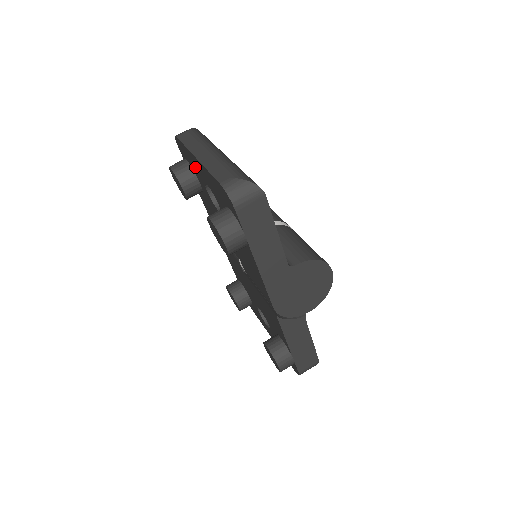
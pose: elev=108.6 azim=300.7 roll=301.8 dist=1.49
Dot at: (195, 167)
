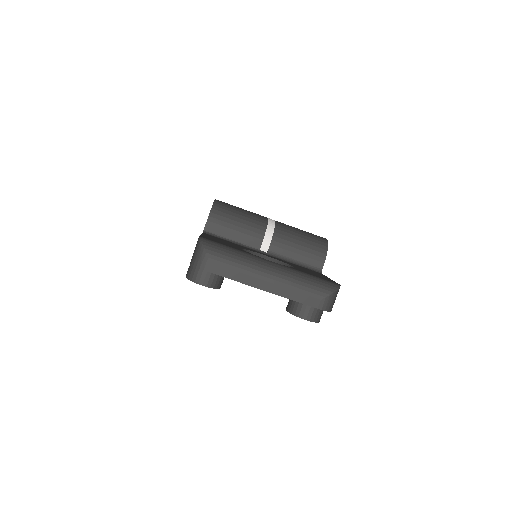
Dot at: occluded
